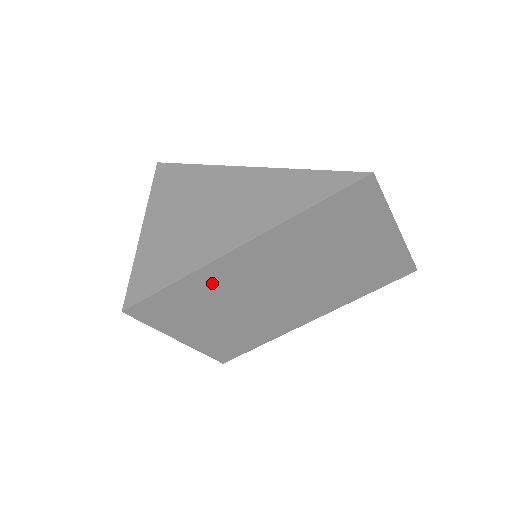
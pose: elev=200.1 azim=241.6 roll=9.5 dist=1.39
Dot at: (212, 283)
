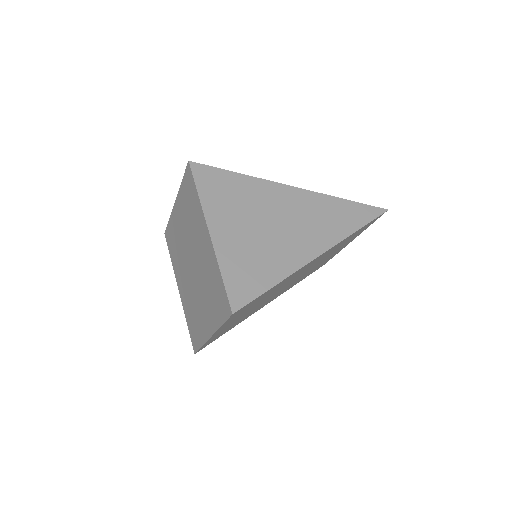
Dot at: (283, 282)
